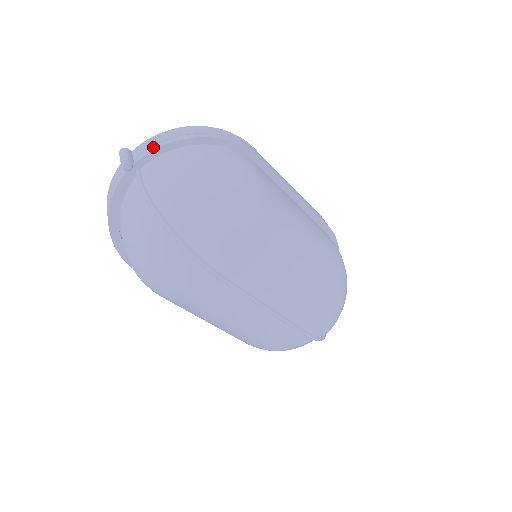
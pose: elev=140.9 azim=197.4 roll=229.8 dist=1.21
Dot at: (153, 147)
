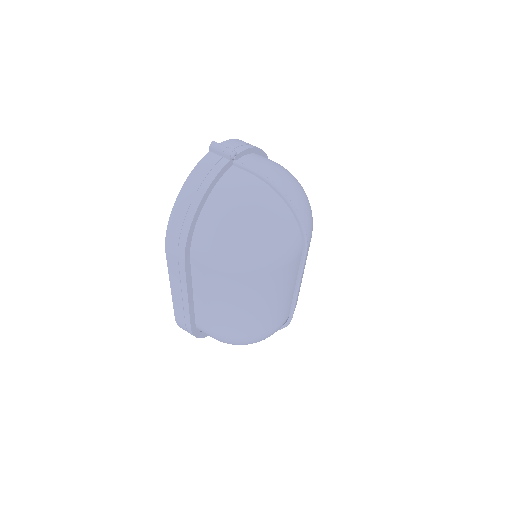
Dot at: (243, 147)
